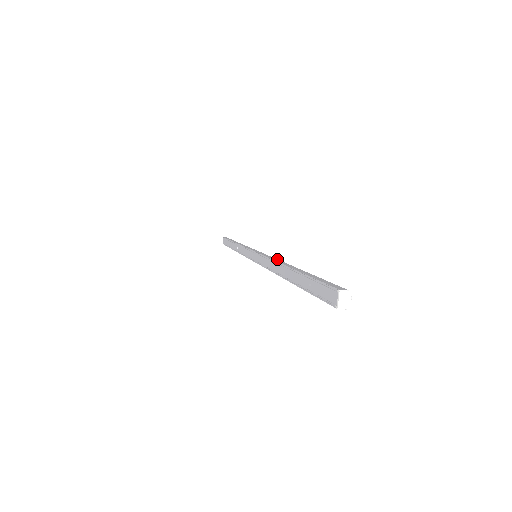
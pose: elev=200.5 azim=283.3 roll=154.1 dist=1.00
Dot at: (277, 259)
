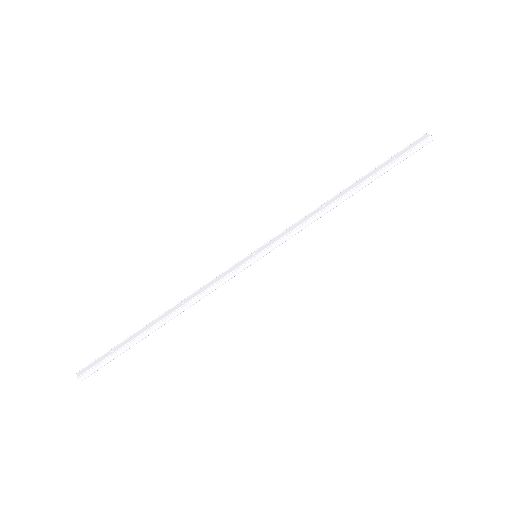
Dot at: (314, 213)
